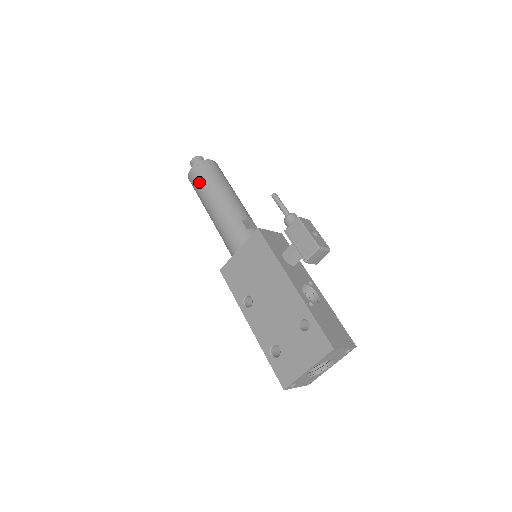
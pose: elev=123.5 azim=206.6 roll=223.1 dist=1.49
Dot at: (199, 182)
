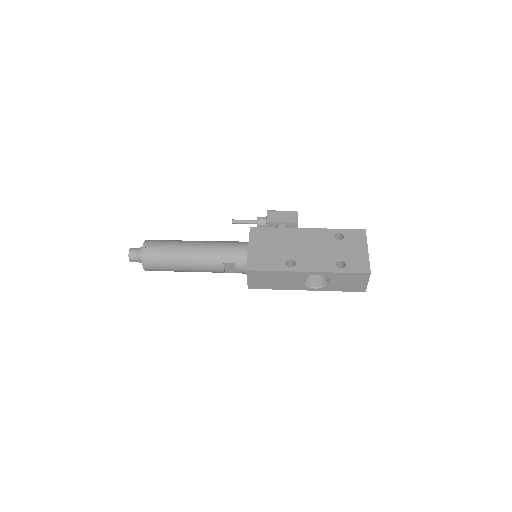
Dot at: (163, 246)
